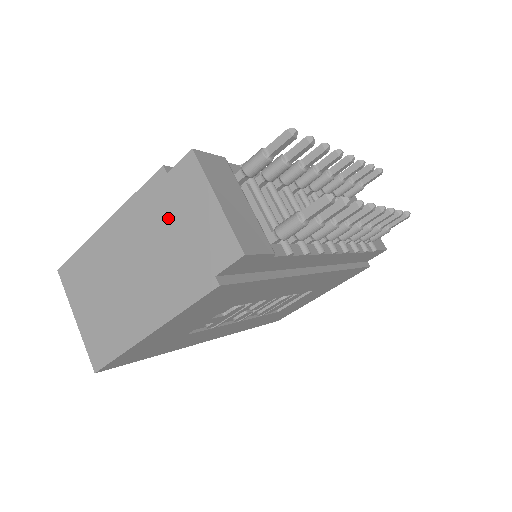
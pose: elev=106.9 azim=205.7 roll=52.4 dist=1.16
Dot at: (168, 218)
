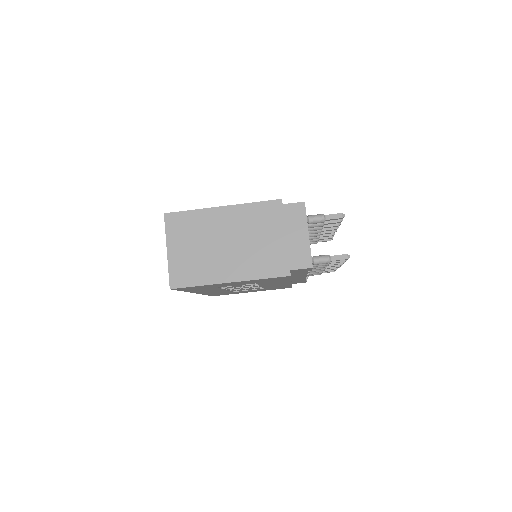
Dot at: (273, 227)
